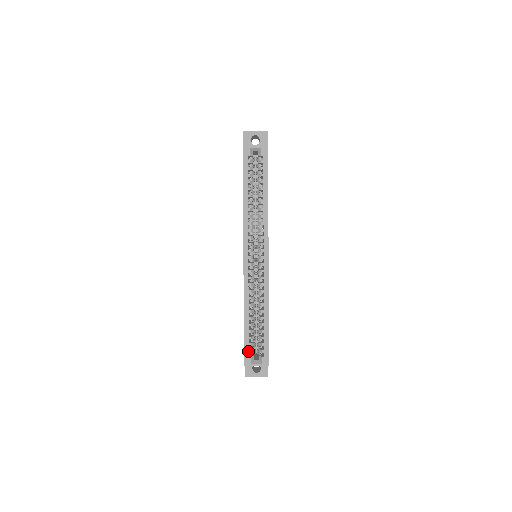
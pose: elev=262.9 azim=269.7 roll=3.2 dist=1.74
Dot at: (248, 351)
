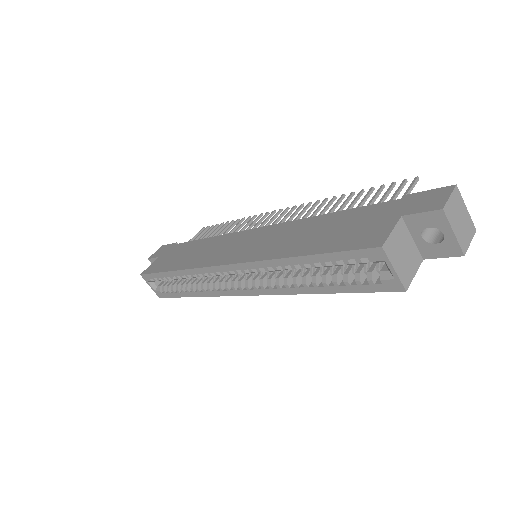
Dot at: (153, 278)
